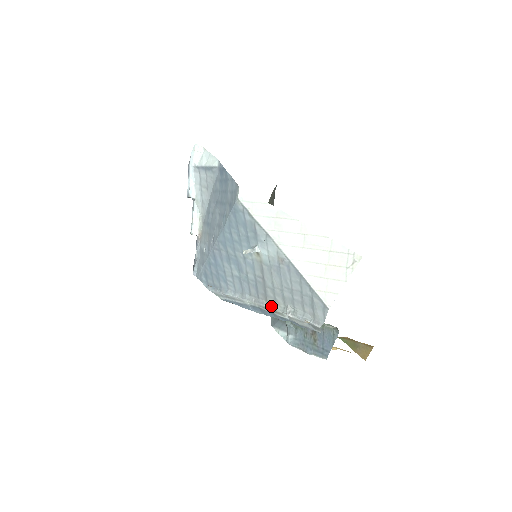
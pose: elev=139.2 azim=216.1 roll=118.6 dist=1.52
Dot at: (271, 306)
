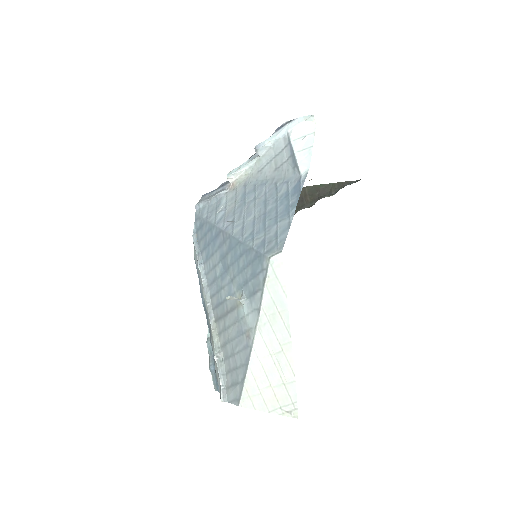
Dot at: (213, 331)
